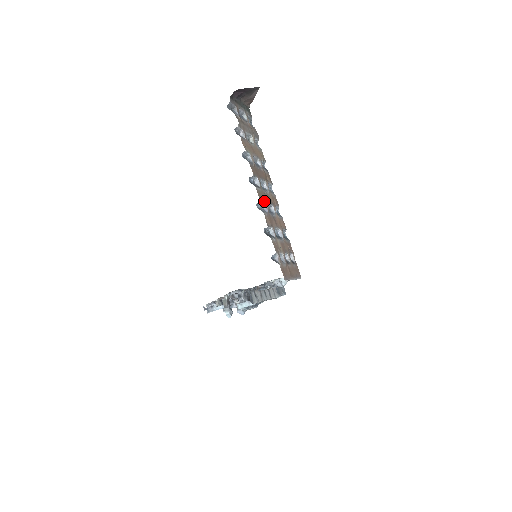
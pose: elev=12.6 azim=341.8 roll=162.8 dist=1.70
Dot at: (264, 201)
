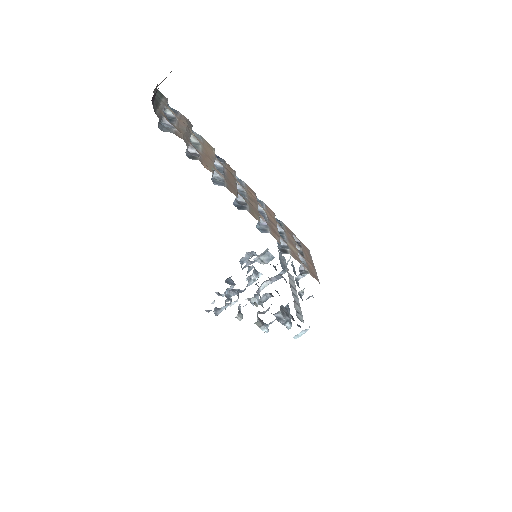
Dot at: (258, 216)
